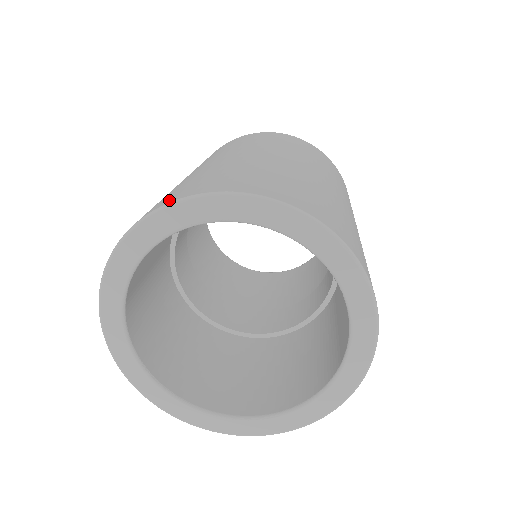
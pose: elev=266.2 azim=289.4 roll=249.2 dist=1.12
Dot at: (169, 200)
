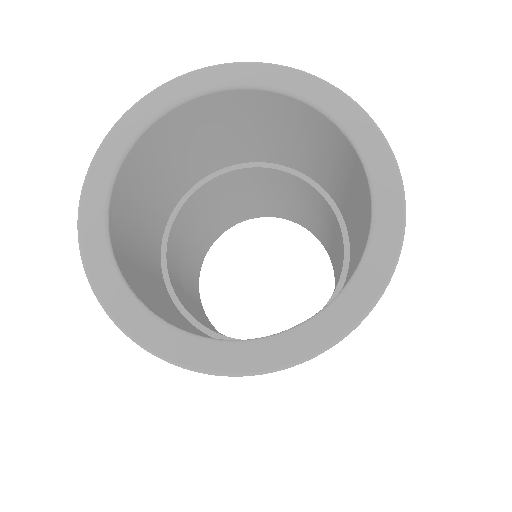
Dot at: occluded
